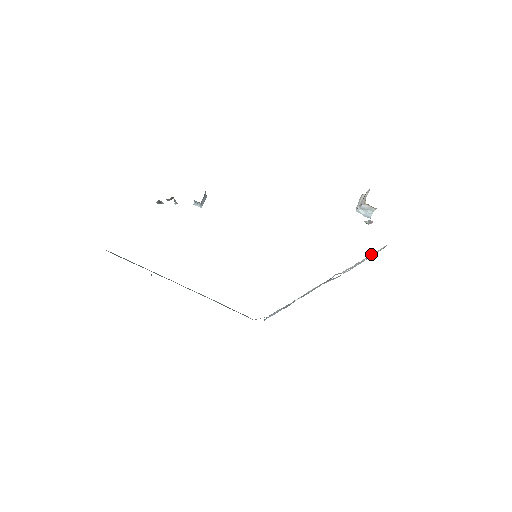
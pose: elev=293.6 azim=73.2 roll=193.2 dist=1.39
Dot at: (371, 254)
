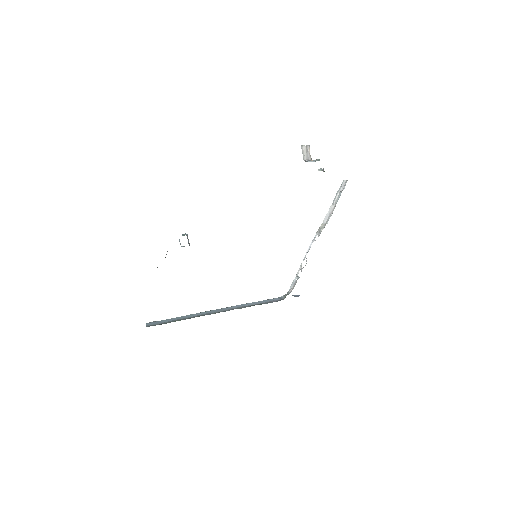
Dot at: (337, 196)
